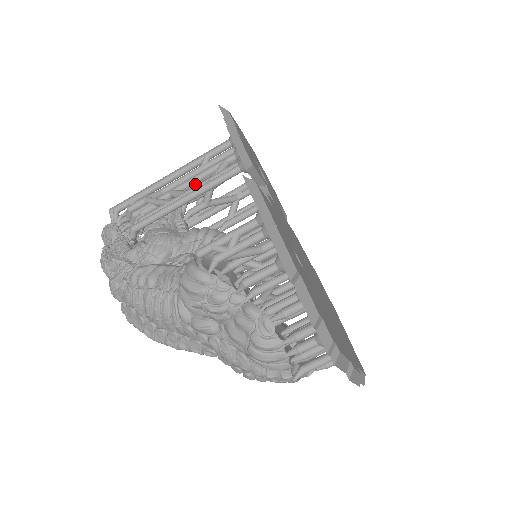
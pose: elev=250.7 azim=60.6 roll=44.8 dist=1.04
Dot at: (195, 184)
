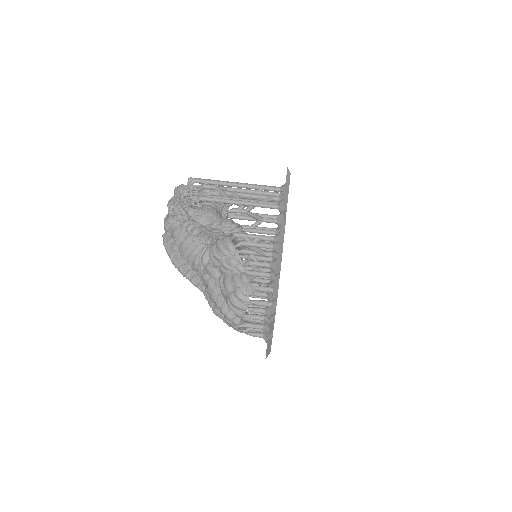
Dot at: (248, 198)
